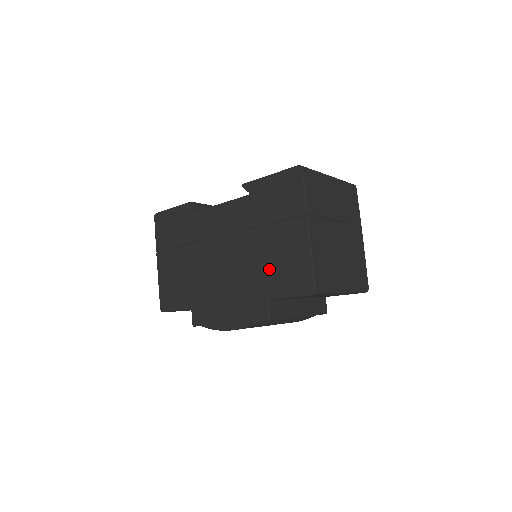
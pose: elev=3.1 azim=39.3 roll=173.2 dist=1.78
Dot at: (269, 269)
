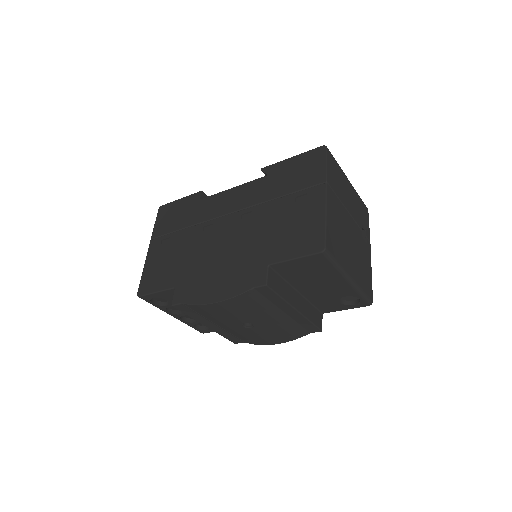
Dot at: (276, 235)
